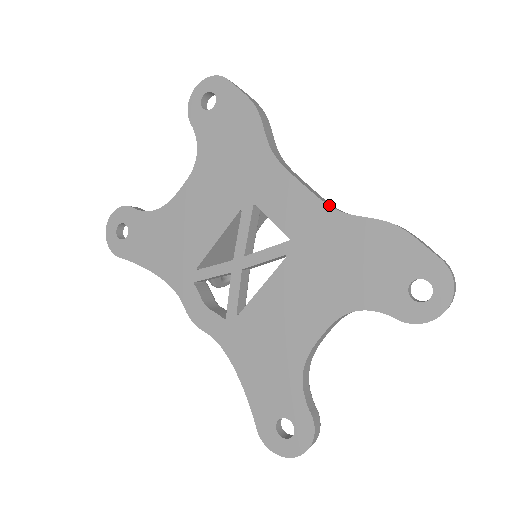
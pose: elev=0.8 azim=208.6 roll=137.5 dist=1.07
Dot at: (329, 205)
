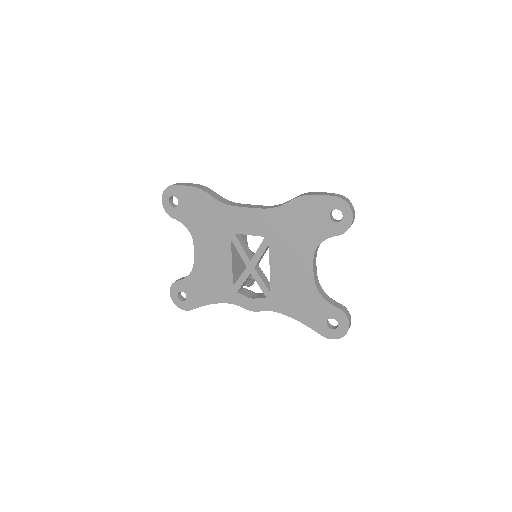
Dot at: (268, 208)
